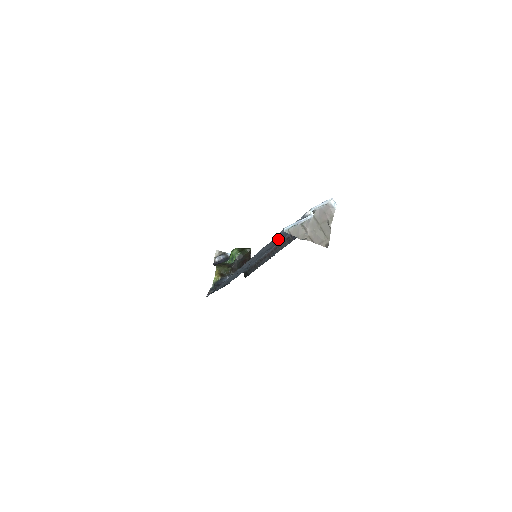
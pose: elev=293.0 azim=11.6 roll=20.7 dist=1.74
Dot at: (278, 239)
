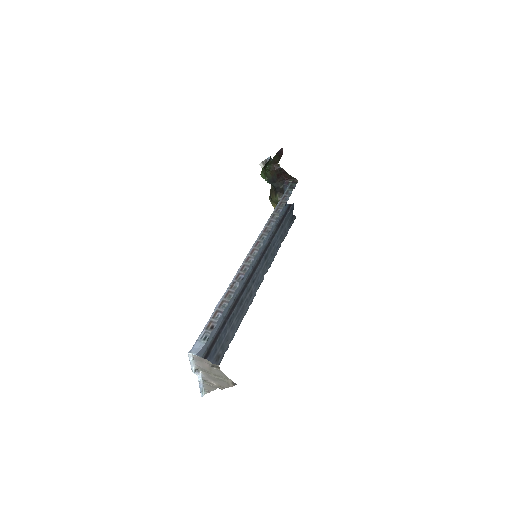
Dot at: (222, 343)
